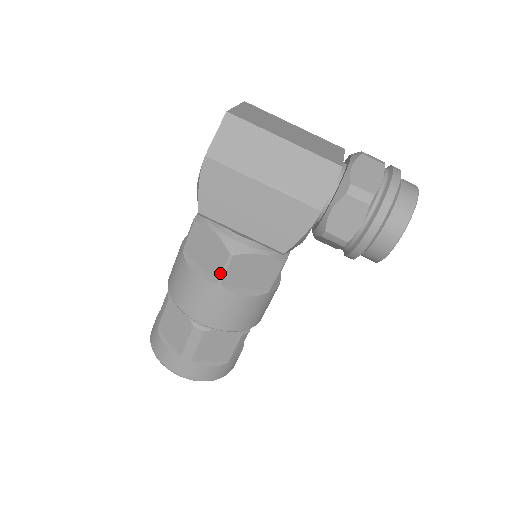
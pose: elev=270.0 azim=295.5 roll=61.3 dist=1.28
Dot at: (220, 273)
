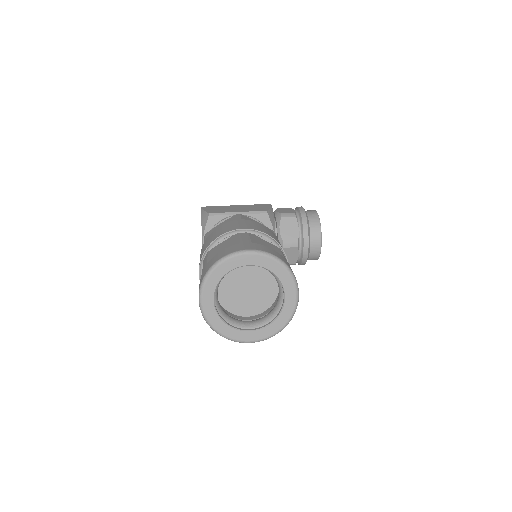
Dot at: (238, 218)
